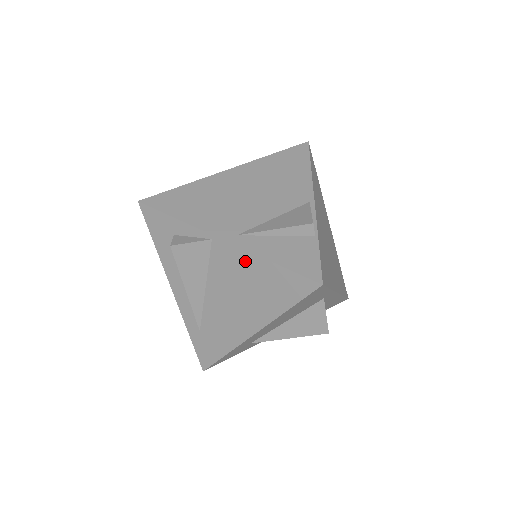
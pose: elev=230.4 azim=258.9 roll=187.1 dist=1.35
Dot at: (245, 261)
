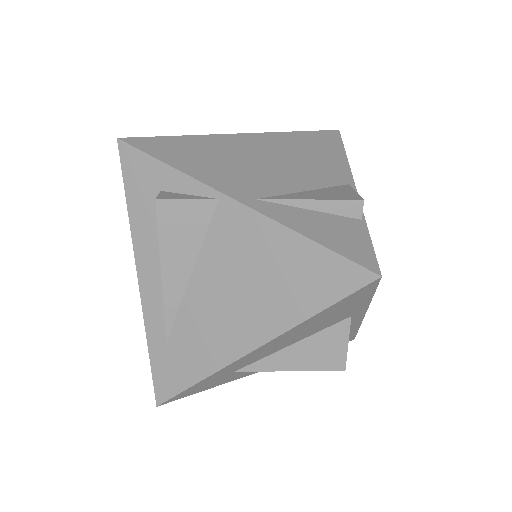
Dot at: (264, 234)
